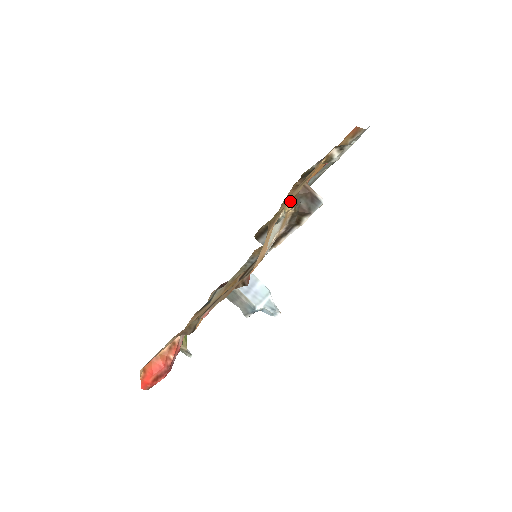
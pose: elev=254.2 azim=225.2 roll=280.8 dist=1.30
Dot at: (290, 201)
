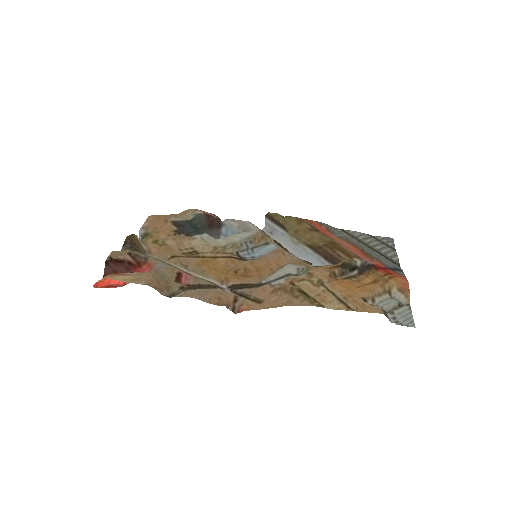
Dot at: (318, 266)
